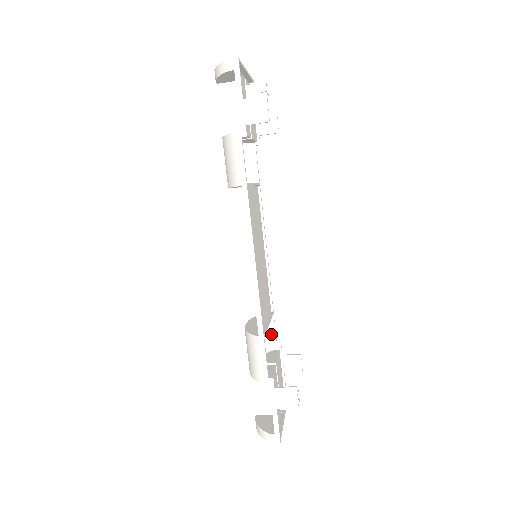
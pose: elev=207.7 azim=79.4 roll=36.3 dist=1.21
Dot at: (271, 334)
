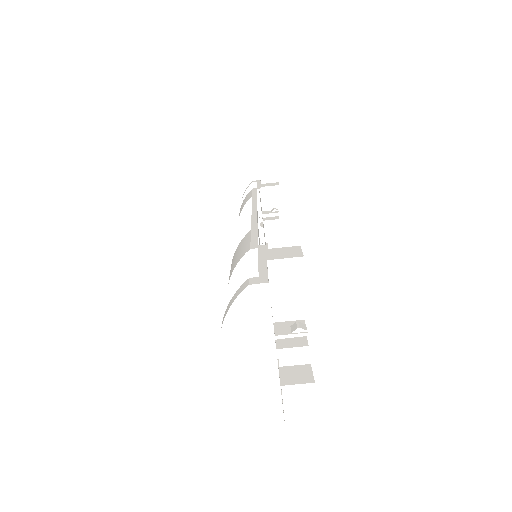
Dot at: occluded
